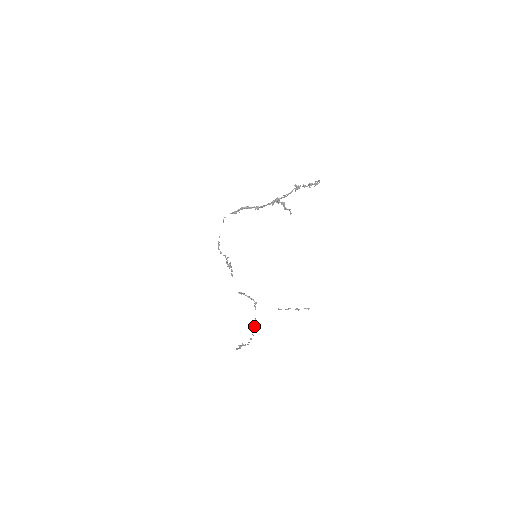
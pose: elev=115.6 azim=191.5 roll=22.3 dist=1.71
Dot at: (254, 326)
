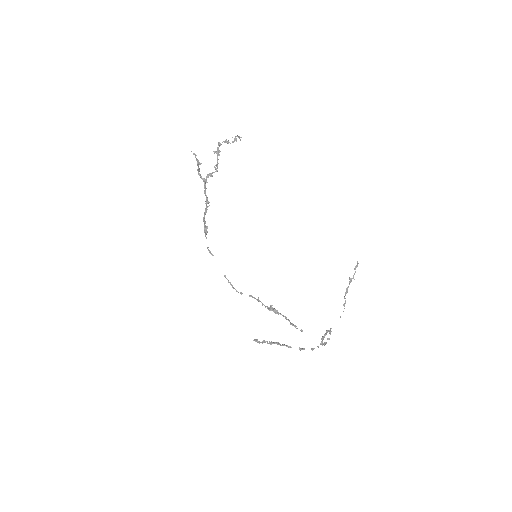
Dot at: (324, 343)
